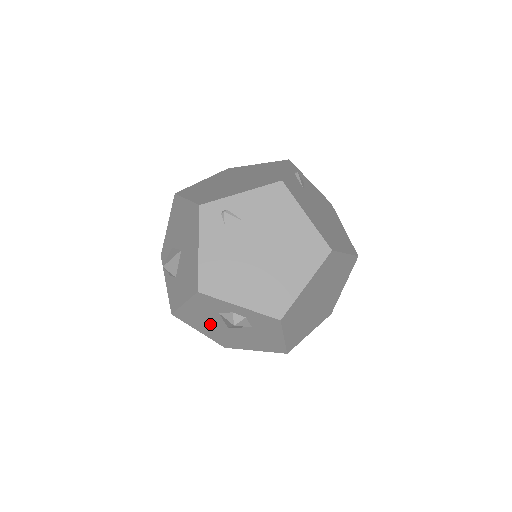
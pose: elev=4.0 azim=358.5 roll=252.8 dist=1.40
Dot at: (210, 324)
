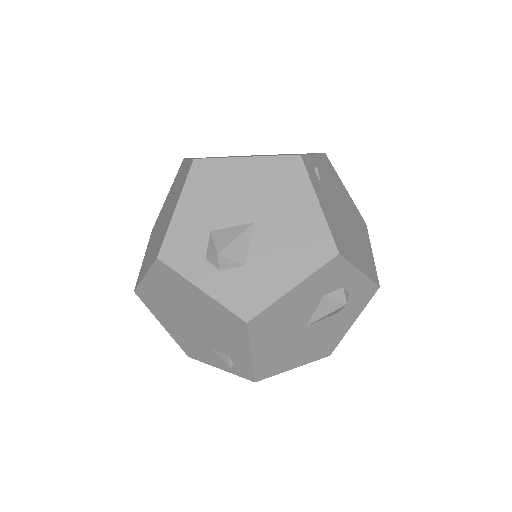
Dot at: (287, 327)
